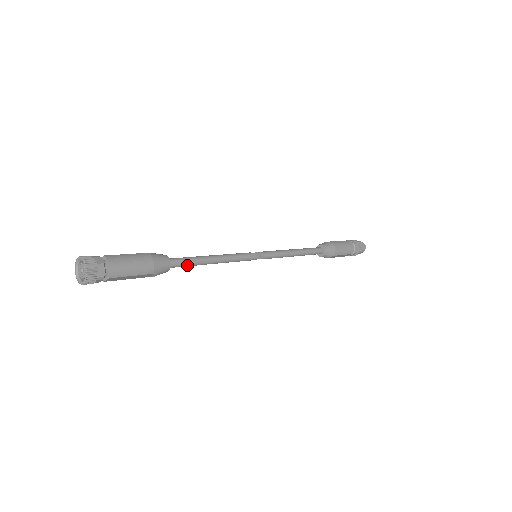
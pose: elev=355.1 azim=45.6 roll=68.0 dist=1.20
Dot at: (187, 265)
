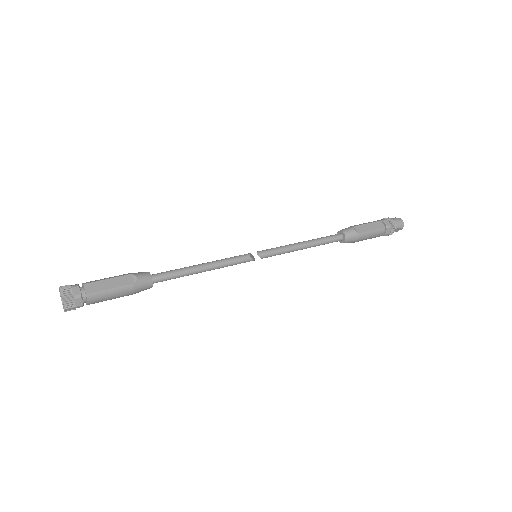
Dot at: (172, 278)
